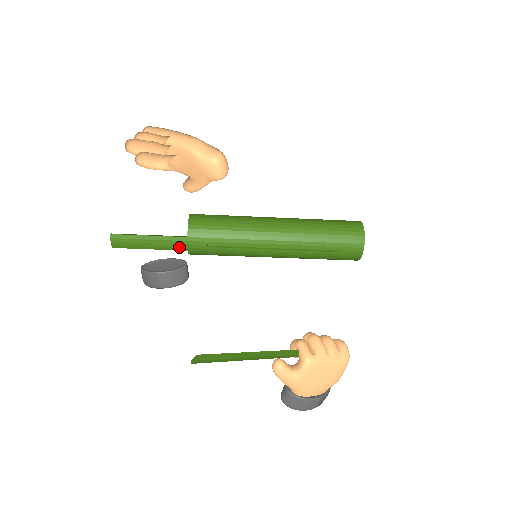
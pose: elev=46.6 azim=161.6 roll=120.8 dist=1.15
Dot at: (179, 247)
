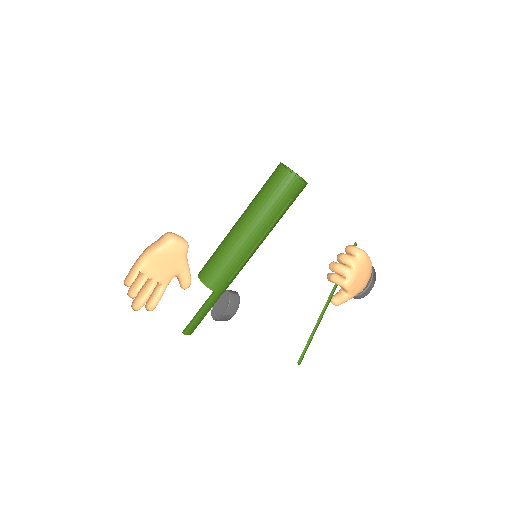
Dot at: (217, 298)
